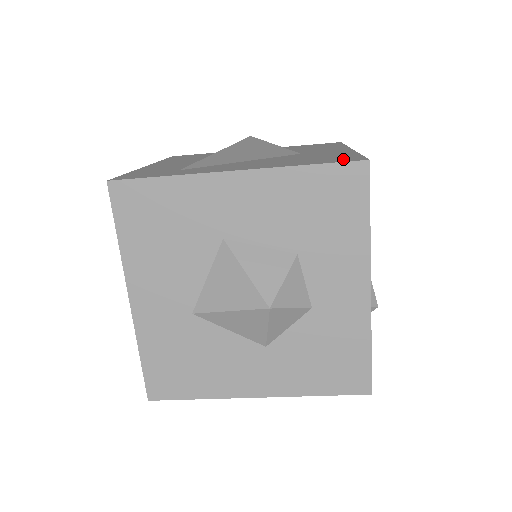
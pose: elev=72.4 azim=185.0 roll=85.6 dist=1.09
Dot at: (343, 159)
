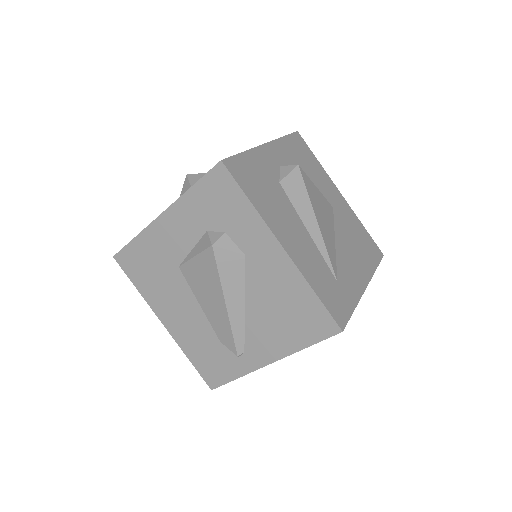
Dot at: (375, 250)
